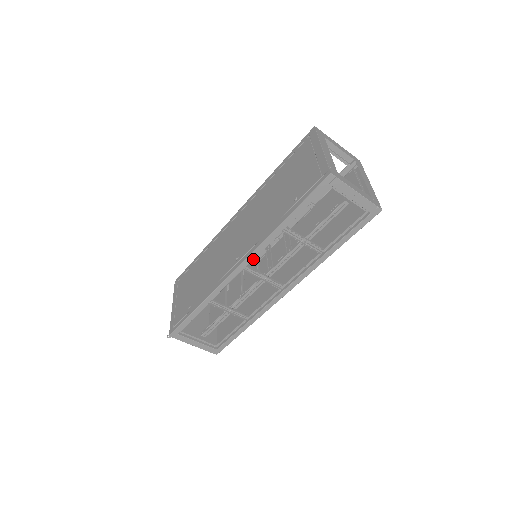
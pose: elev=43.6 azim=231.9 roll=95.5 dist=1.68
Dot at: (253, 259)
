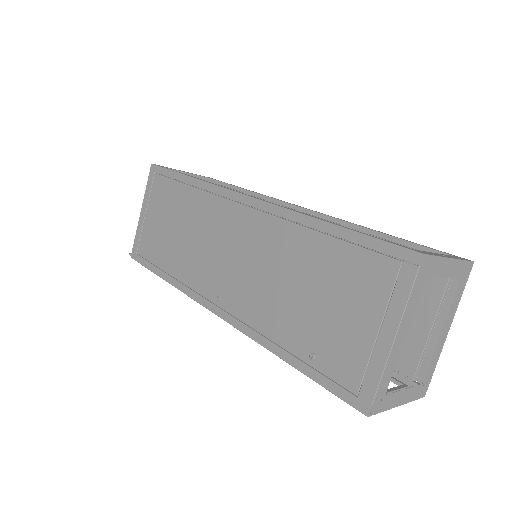
Dot at: occluded
